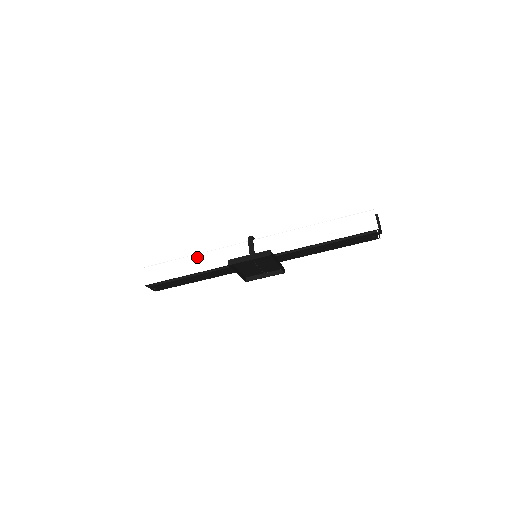
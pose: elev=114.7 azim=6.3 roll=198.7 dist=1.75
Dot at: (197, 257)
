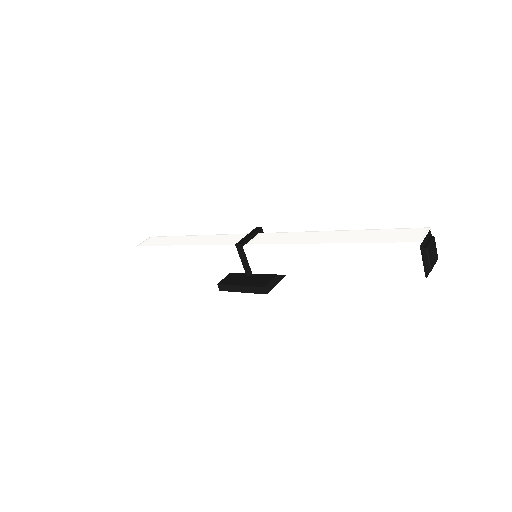
Dot at: (185, 253)
